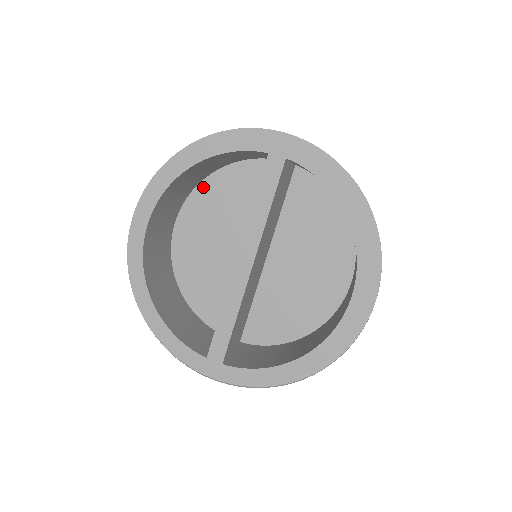
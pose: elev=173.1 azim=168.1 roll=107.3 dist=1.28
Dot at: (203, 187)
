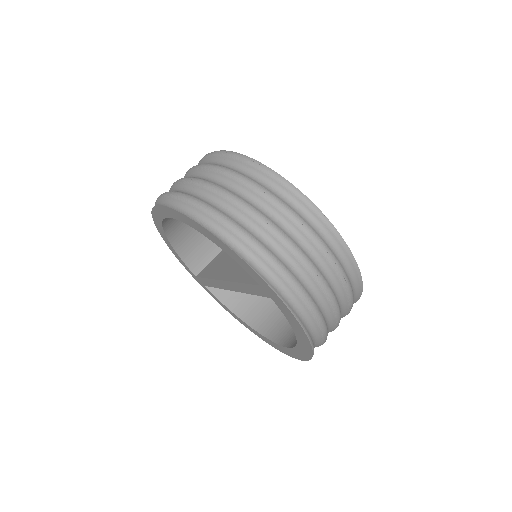
Dot at: occluded
